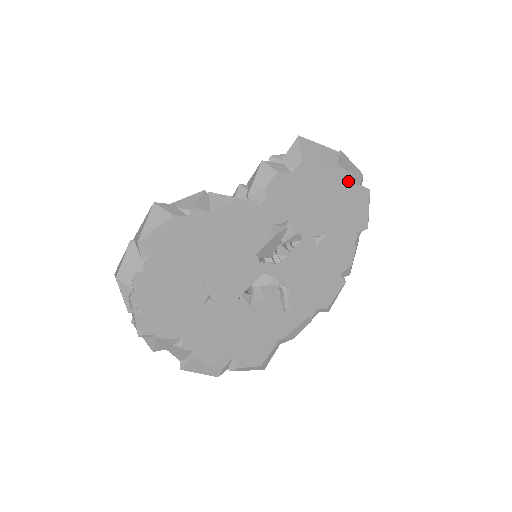
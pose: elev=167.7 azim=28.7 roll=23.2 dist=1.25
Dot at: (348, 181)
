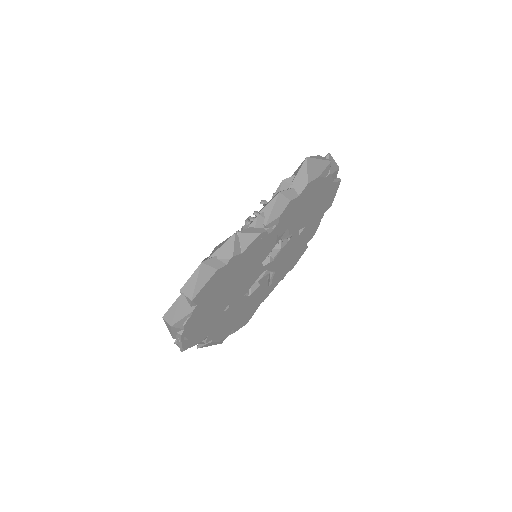
Dot at: (331, 181)
